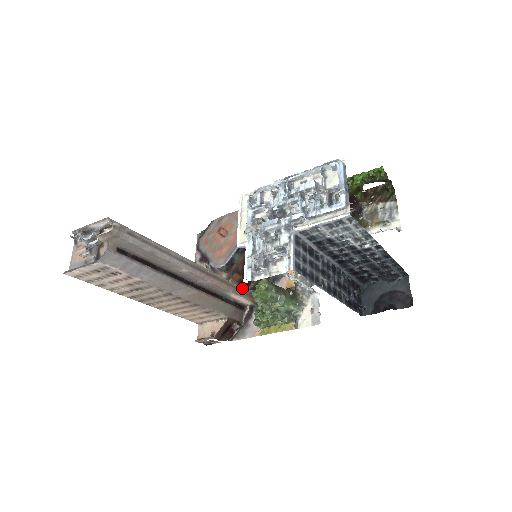
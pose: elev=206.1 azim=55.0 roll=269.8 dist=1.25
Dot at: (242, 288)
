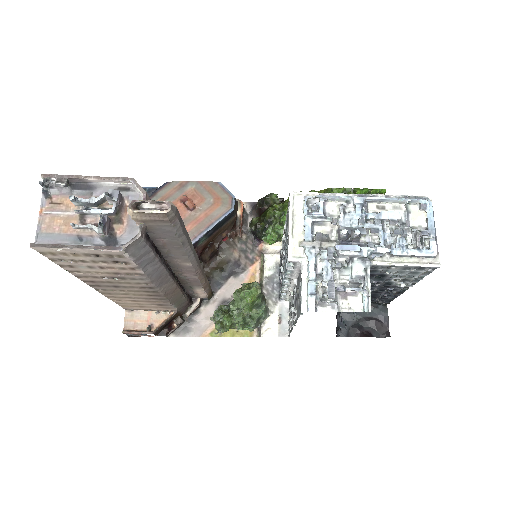
Dot at: occluded
